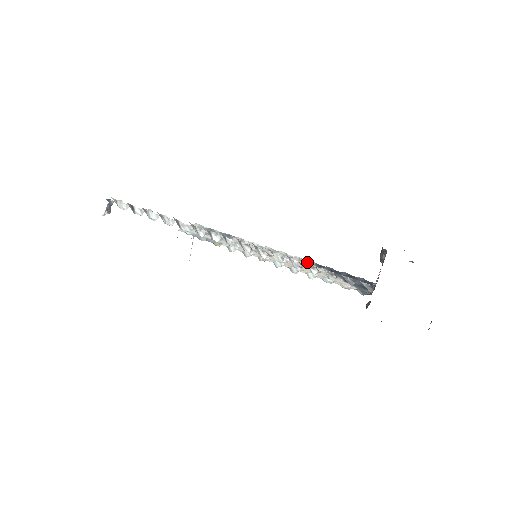
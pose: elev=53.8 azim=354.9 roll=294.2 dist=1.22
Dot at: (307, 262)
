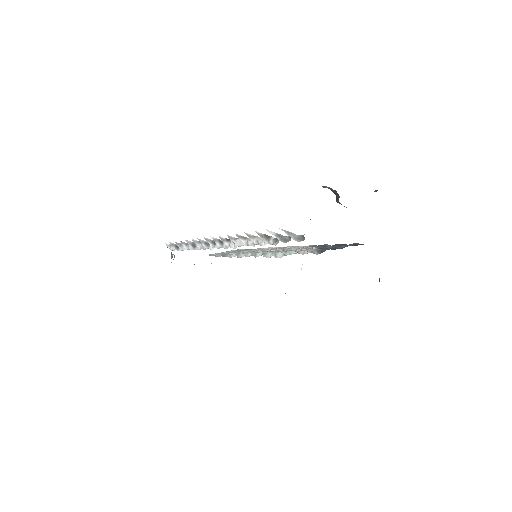
Dot at: occluded
